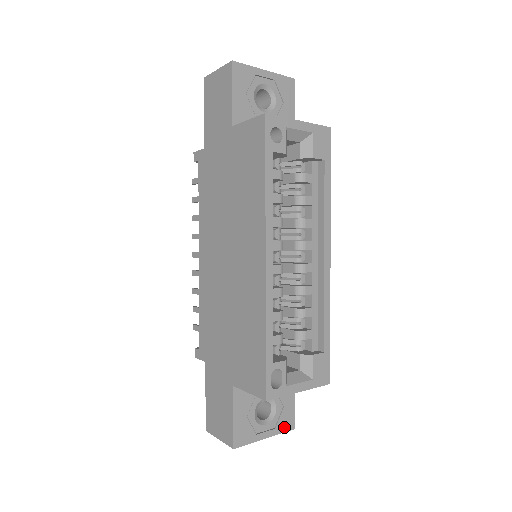
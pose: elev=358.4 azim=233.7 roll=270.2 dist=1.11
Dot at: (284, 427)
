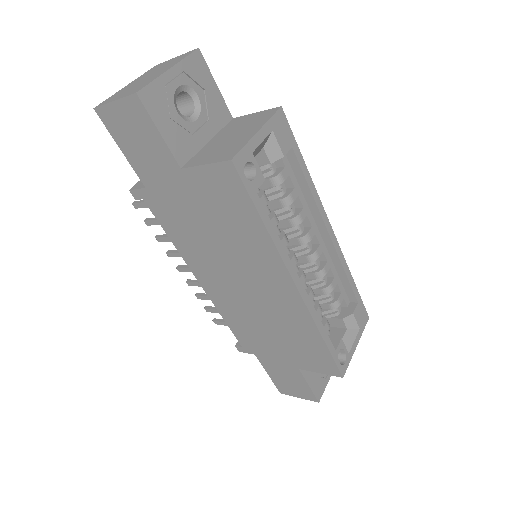
Dot at: occluded
